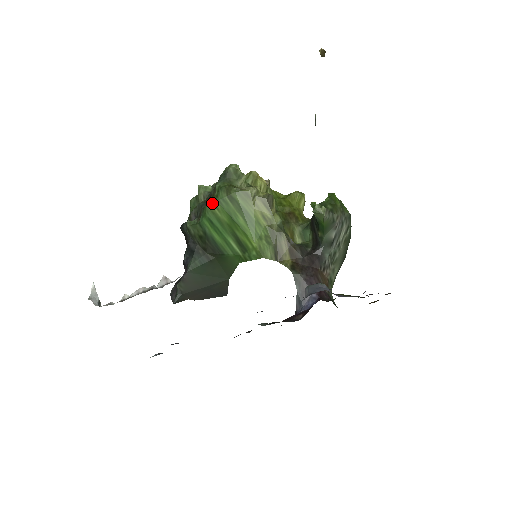
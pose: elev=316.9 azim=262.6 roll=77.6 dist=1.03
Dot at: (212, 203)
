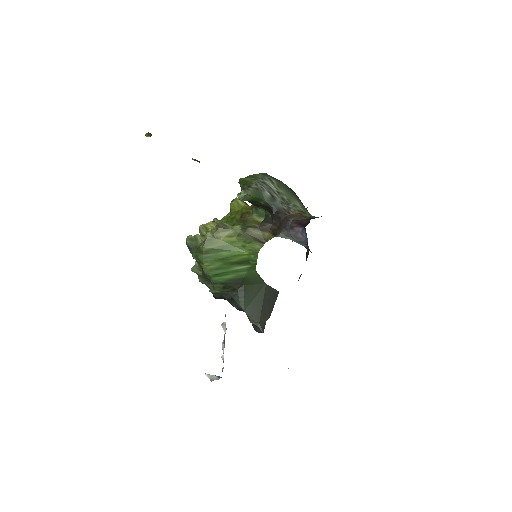
Dot at: (203, 267)
